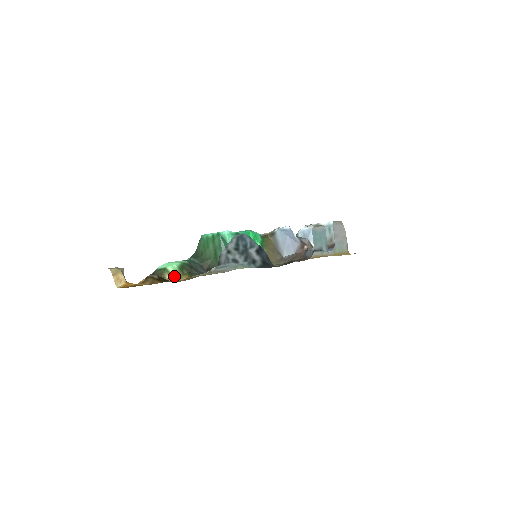
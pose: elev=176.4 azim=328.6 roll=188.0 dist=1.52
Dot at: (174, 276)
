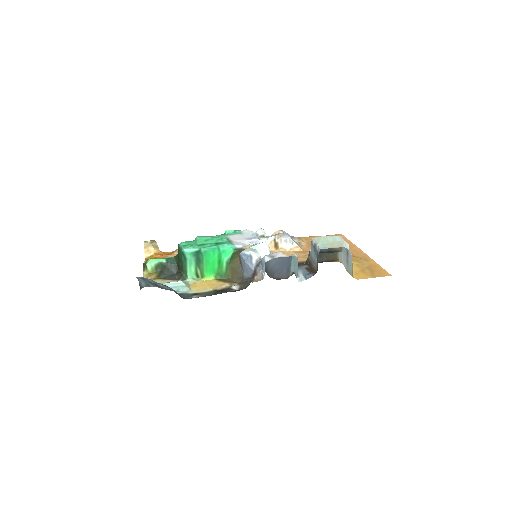
Dot at: (149, 272)
